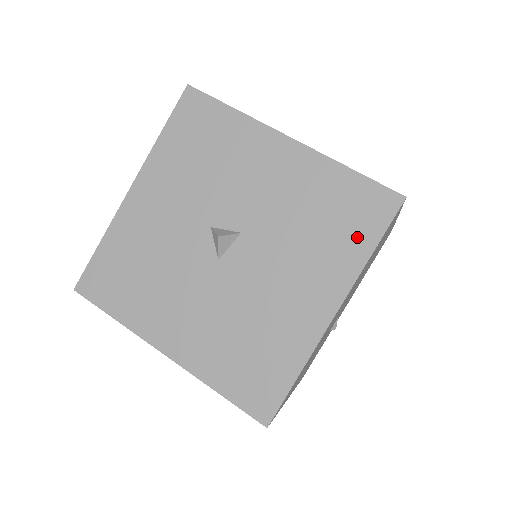
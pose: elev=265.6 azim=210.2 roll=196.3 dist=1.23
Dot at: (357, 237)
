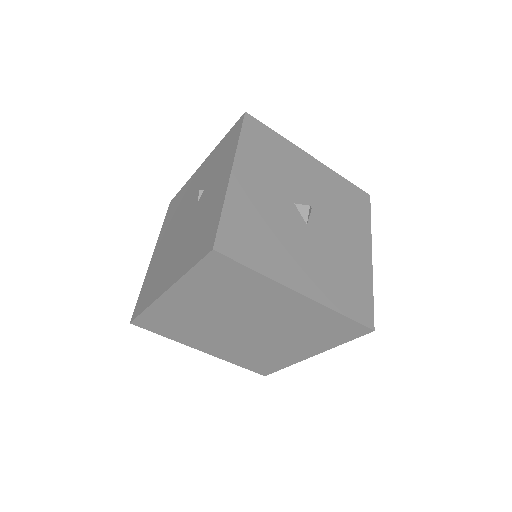
Dot at: (362, 213)
